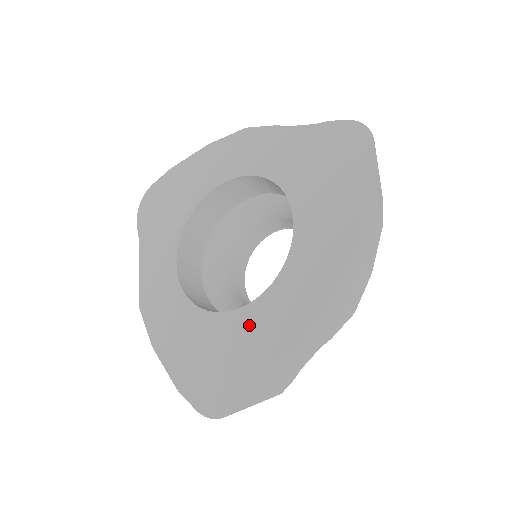
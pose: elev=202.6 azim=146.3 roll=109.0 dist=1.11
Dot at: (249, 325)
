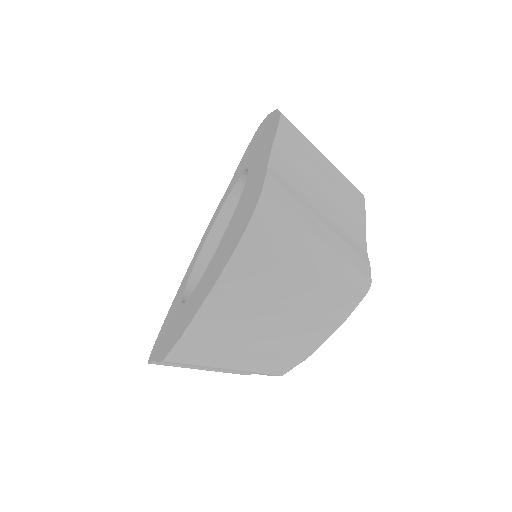
Dot at: (244, 195)
